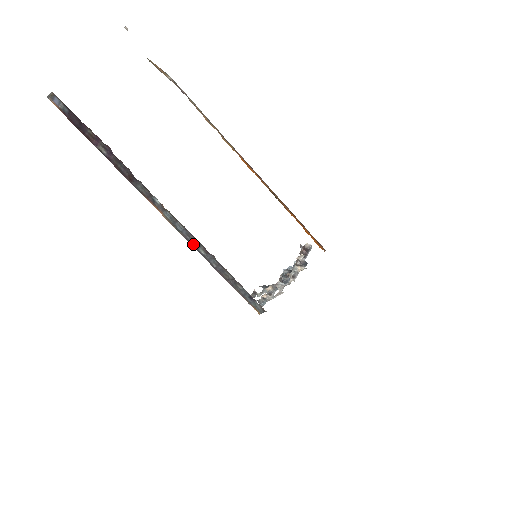
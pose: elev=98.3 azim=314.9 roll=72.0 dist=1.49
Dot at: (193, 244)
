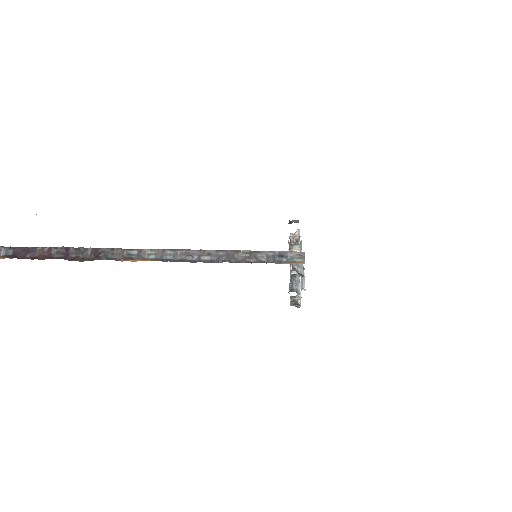
Dot at: (192, 261)
